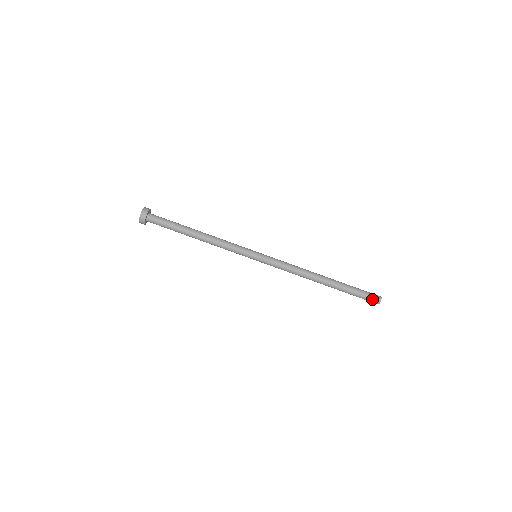
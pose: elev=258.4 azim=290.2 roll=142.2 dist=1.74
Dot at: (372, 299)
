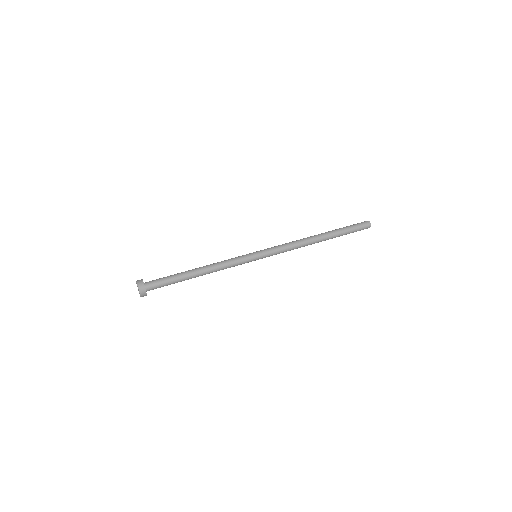
Dot at: (363, 225)
